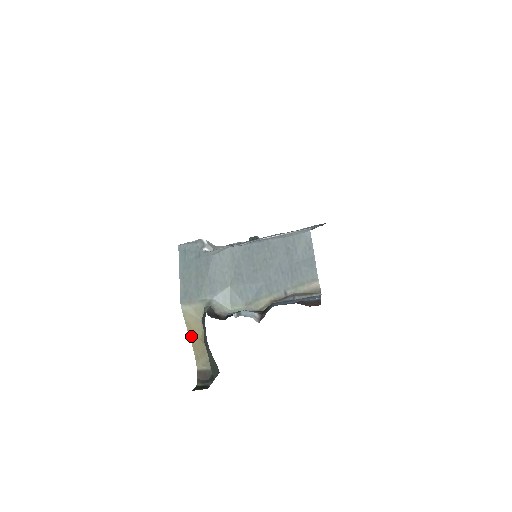
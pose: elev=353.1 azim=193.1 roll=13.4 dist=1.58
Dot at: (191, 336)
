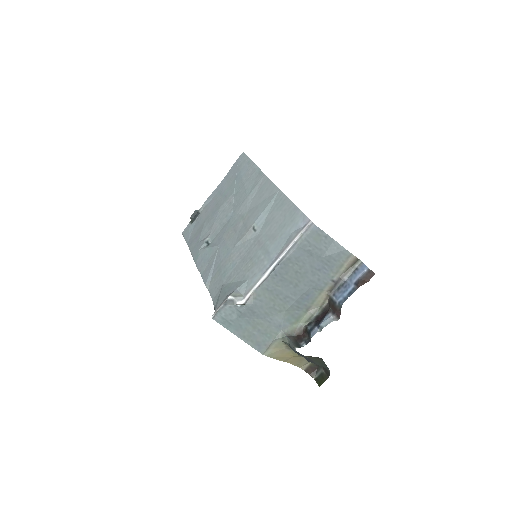
Dot at: (284, 360)
